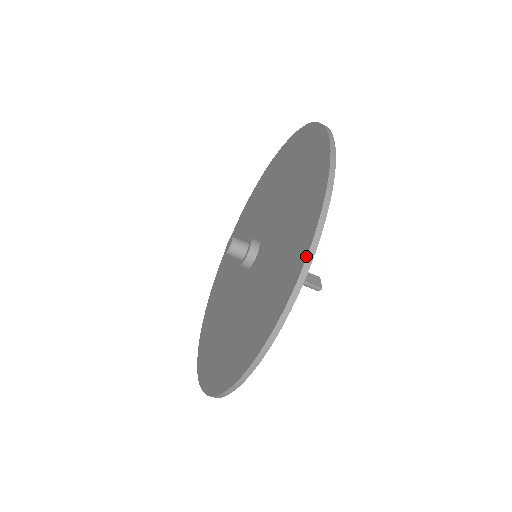
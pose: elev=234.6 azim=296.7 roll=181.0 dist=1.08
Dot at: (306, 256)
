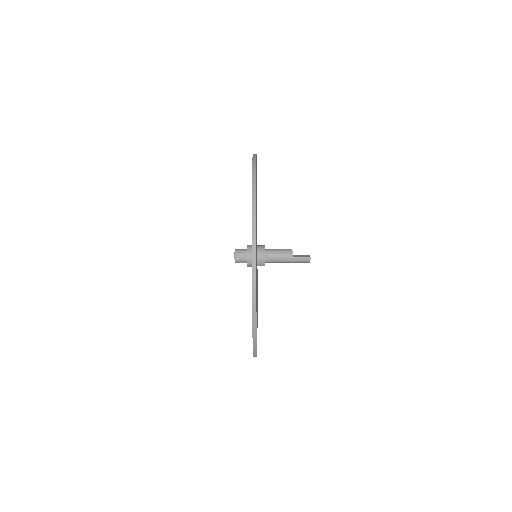
Dot at: occluded
